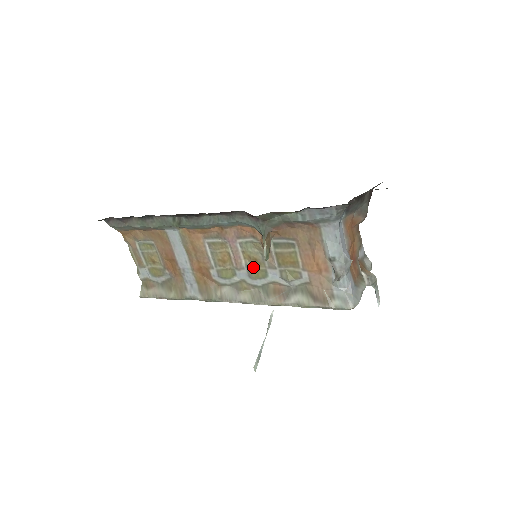
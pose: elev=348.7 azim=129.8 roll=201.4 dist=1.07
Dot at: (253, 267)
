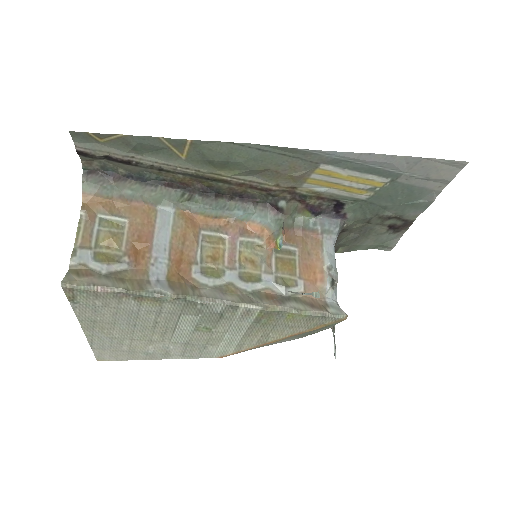
Dot at: (246, 270)
